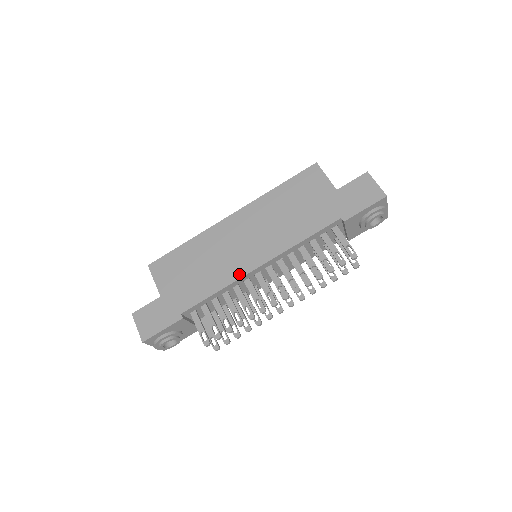
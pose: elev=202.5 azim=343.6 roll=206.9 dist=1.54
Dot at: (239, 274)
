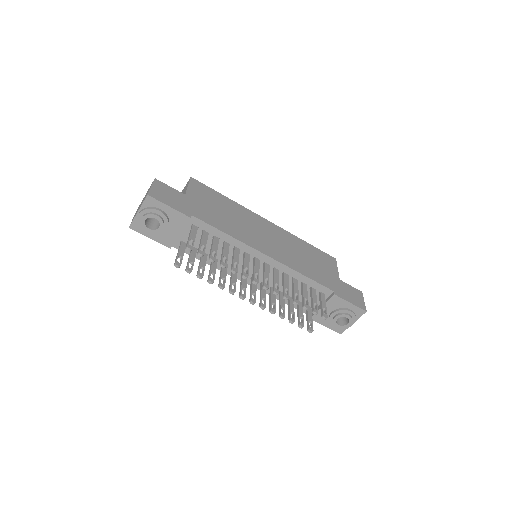
Dot at: (250, 244)
